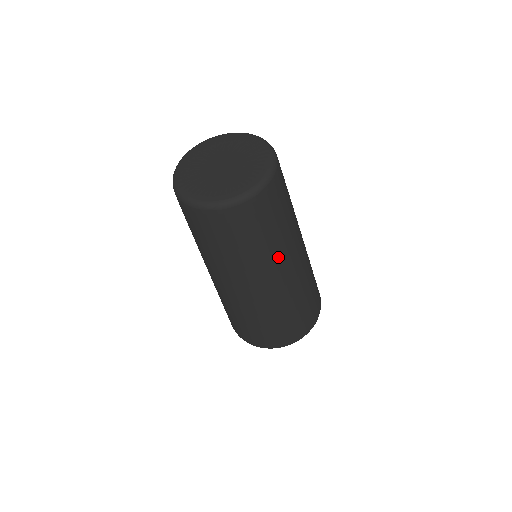
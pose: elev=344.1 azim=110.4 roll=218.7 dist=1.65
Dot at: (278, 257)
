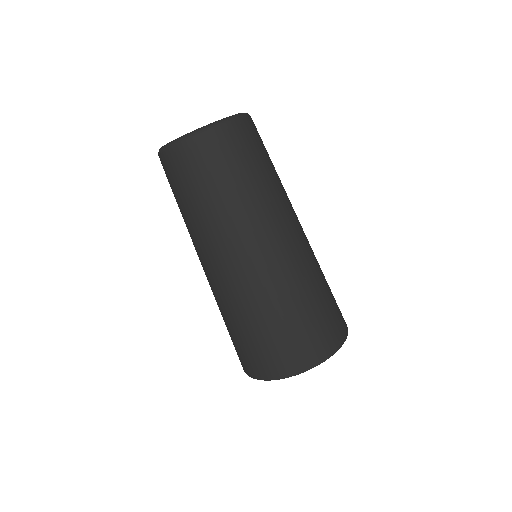
Dot at: (218, 231)
